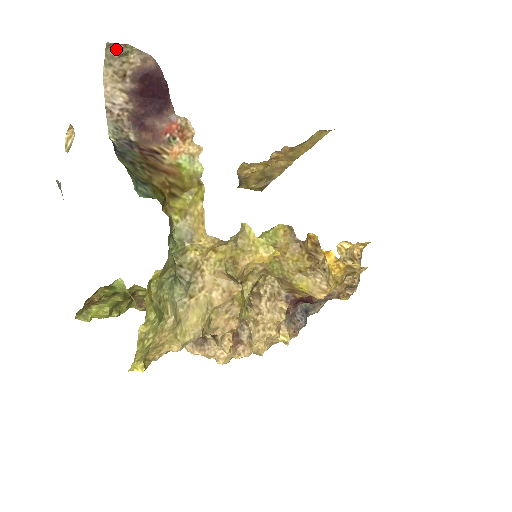
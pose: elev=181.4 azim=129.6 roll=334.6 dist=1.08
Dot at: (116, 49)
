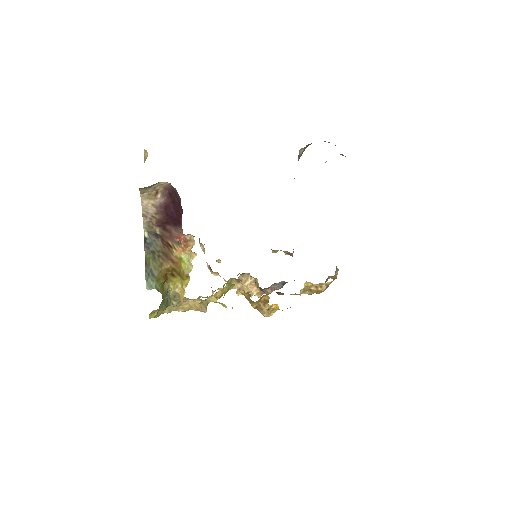
Dot at: (147, 187)
